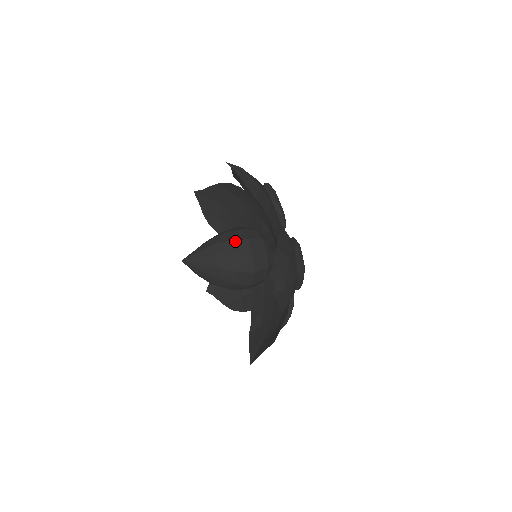
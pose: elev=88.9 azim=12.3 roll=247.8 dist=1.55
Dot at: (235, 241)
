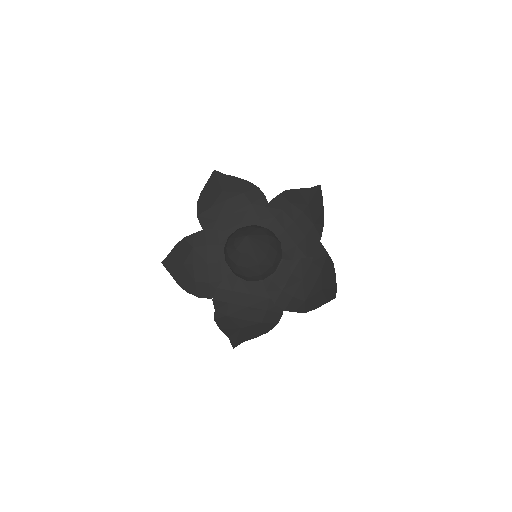
Dot at: (277, 240)
